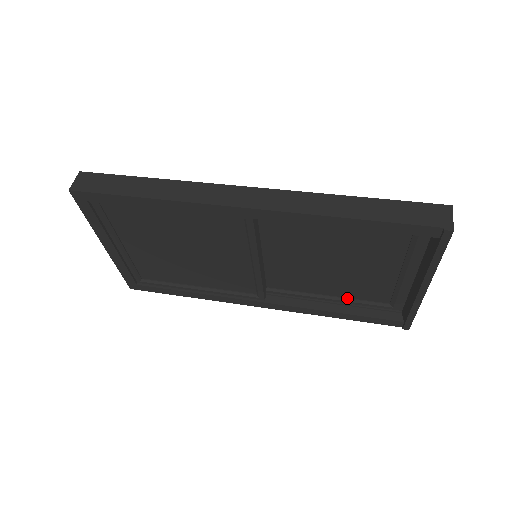
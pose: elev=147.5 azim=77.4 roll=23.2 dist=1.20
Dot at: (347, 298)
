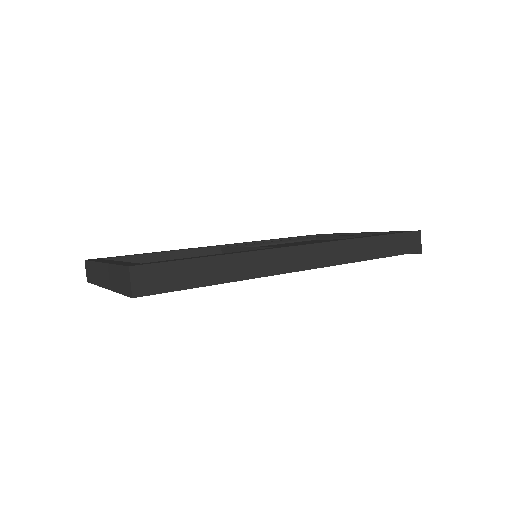
Dot at: occluded
